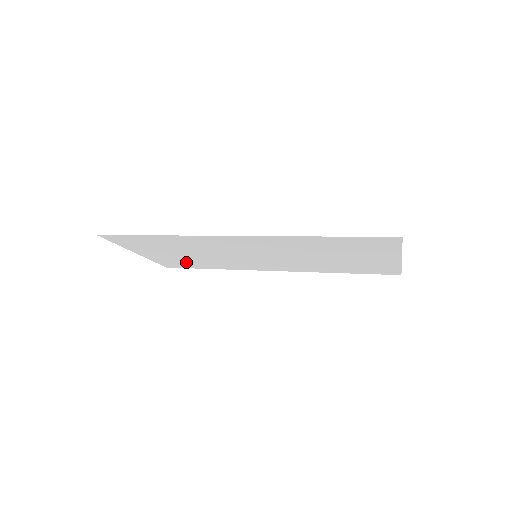
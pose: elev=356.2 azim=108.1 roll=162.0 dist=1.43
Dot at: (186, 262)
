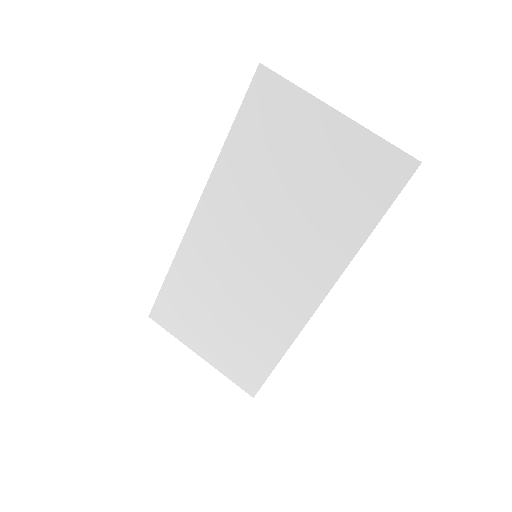
Dot at: (246, 352)
